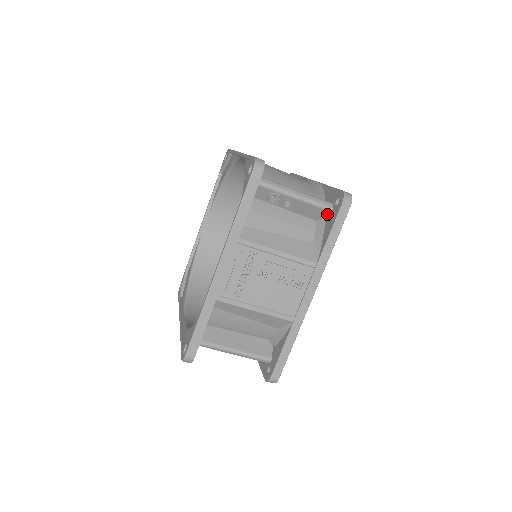
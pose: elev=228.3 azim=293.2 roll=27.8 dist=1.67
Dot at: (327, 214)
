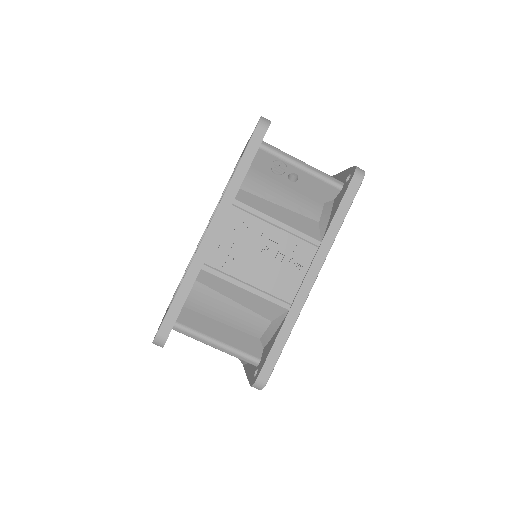
Dot at: (336, 193)
